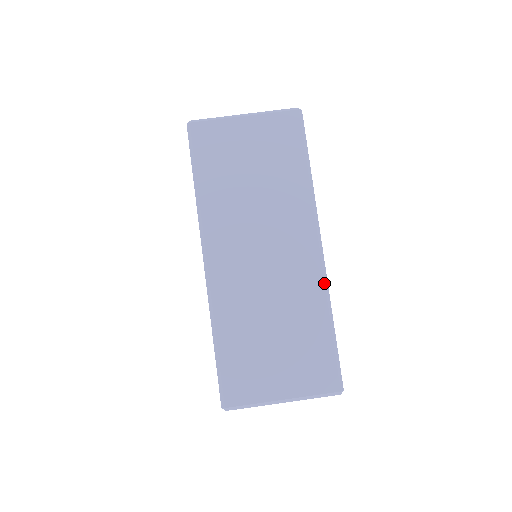
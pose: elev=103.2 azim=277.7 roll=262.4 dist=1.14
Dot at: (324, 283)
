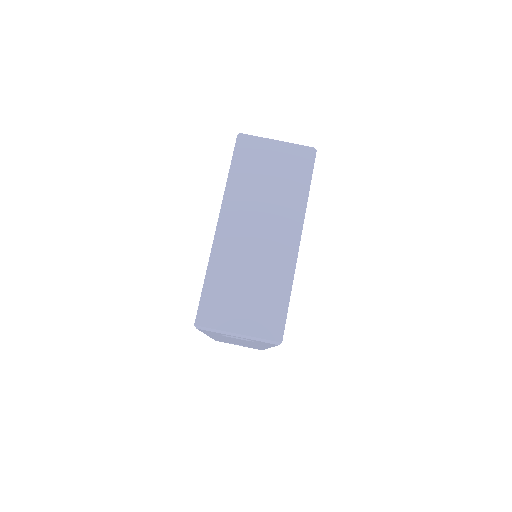
Dot at: (293, 266)
